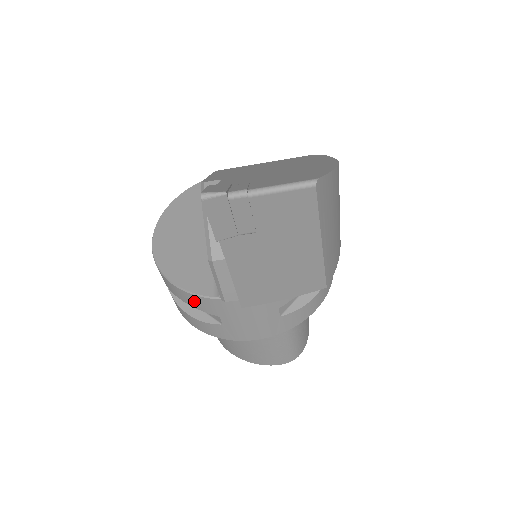
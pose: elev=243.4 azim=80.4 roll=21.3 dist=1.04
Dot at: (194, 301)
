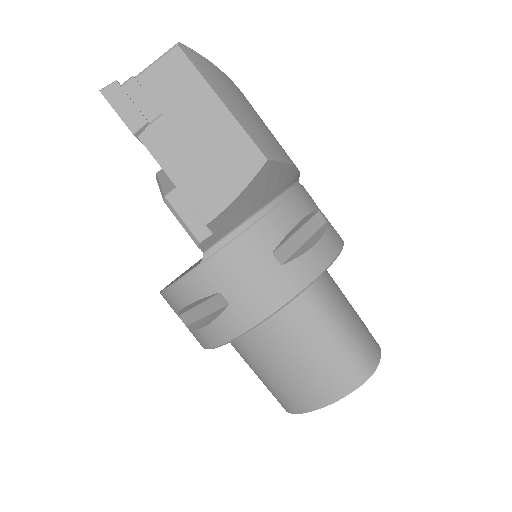
Dot at: (191, 288)
